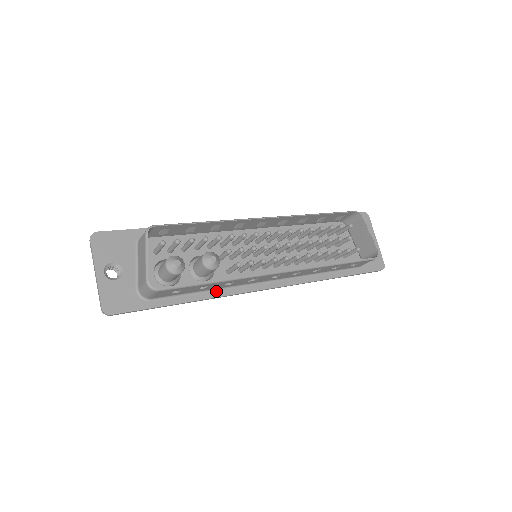
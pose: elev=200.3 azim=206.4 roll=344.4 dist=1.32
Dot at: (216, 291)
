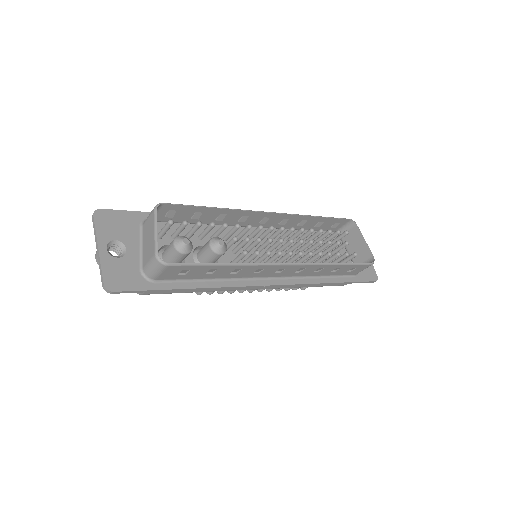
Dot at: (220, 281)
